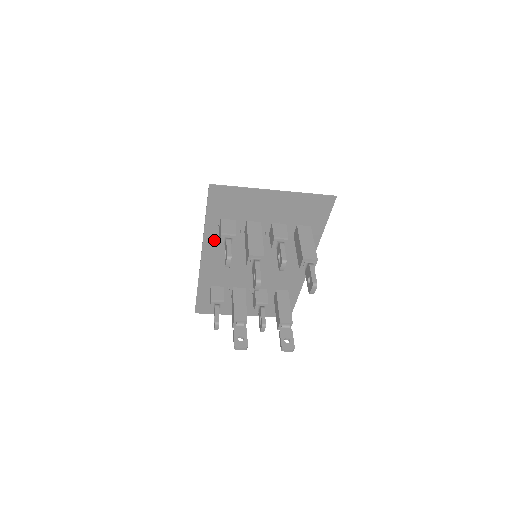
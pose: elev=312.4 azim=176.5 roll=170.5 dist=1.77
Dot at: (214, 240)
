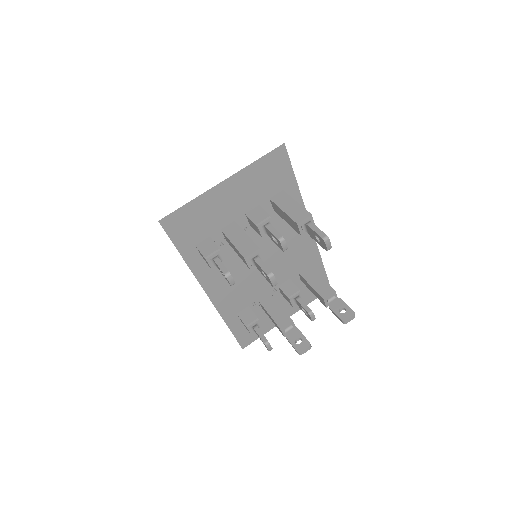
Dot at: (205, 270)
